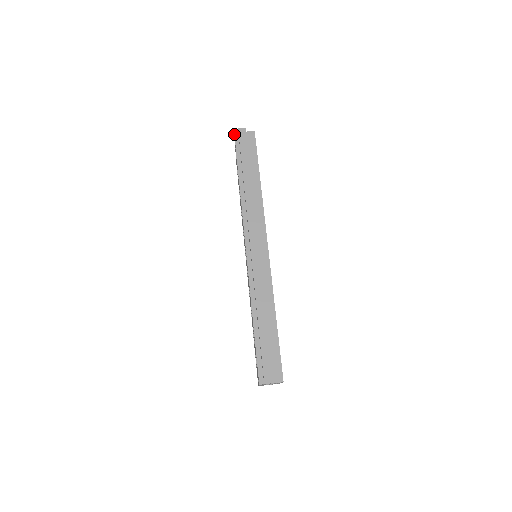
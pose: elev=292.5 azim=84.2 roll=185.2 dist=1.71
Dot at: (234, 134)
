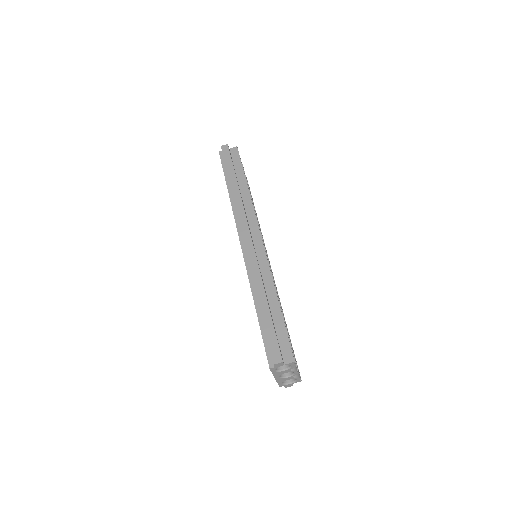
Dot at: (219, 153)
